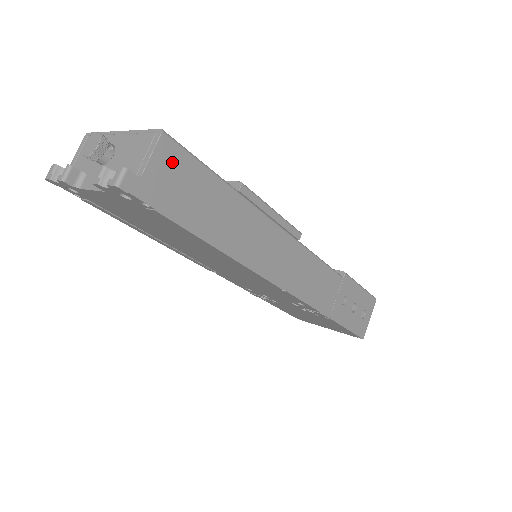
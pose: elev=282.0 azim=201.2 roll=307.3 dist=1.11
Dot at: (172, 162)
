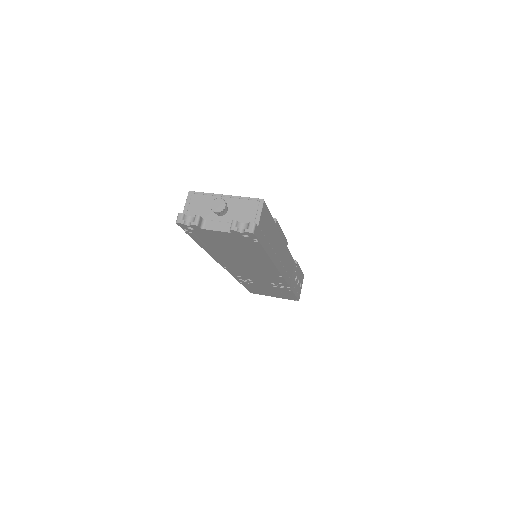
Dot at: (265, 215)
